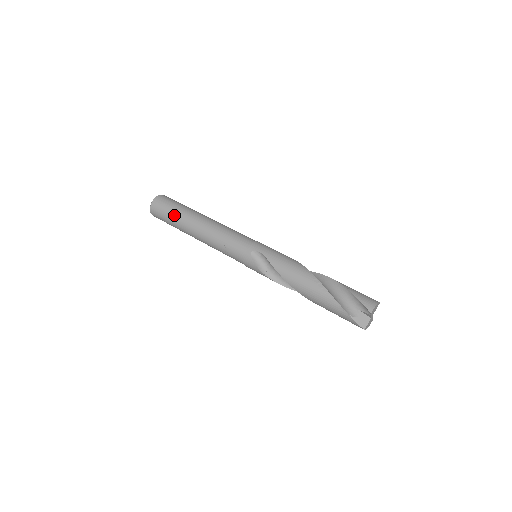
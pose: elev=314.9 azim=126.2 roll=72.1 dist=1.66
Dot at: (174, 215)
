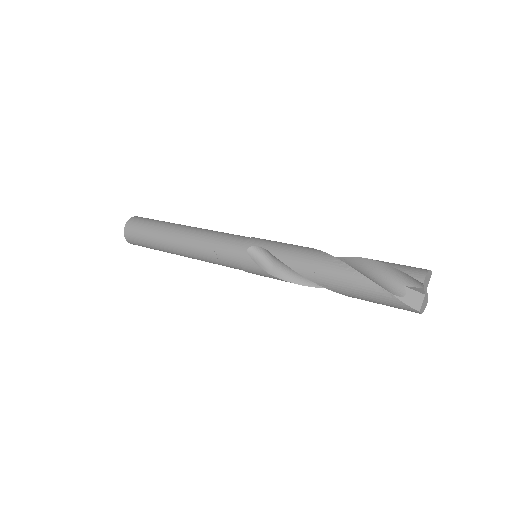
Dot at: (151, 232)
